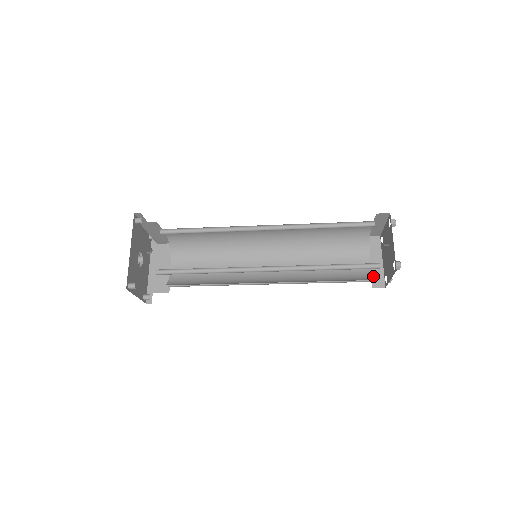
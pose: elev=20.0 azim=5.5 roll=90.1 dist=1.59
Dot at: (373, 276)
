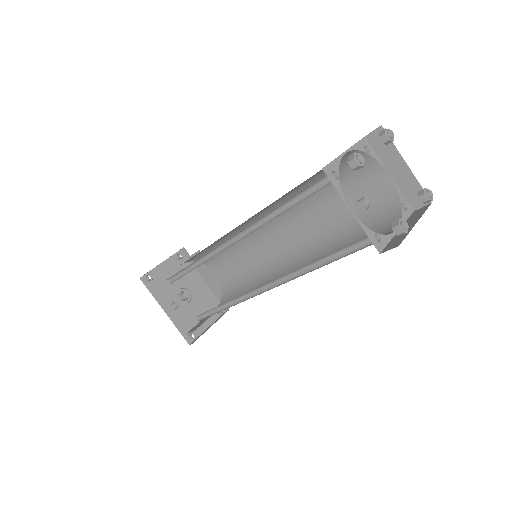
Dot at: (405, 193)
